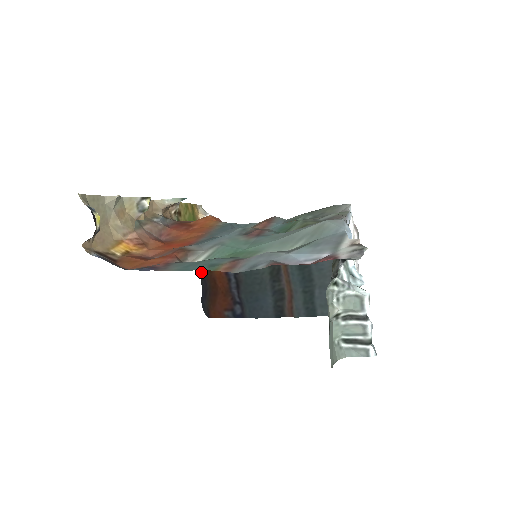
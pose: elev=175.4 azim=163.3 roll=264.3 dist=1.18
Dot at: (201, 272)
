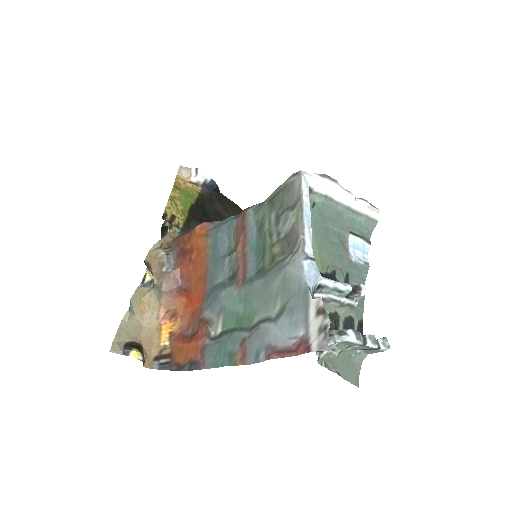
Dot at: occluded
